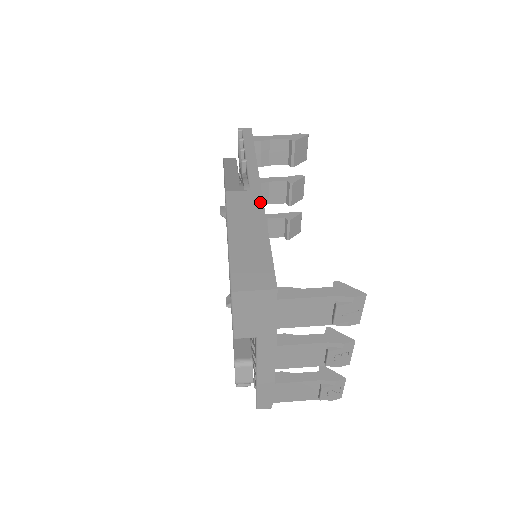
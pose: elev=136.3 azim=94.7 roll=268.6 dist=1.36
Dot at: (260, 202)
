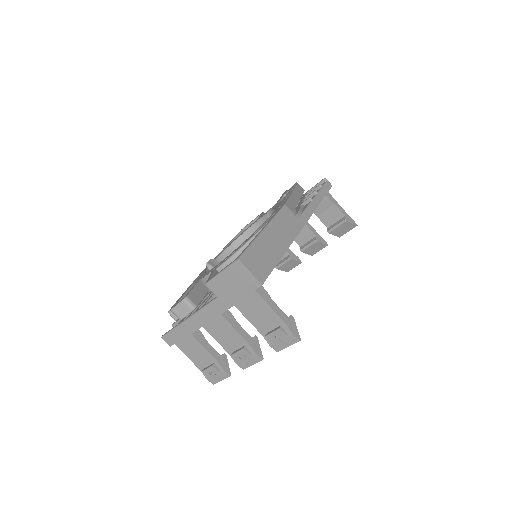
Dot at: (297, 231)
